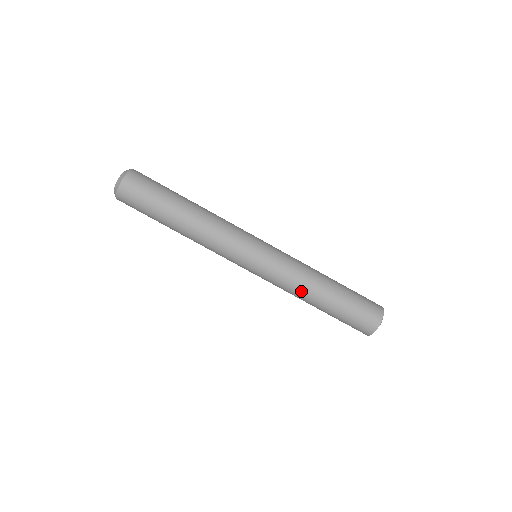
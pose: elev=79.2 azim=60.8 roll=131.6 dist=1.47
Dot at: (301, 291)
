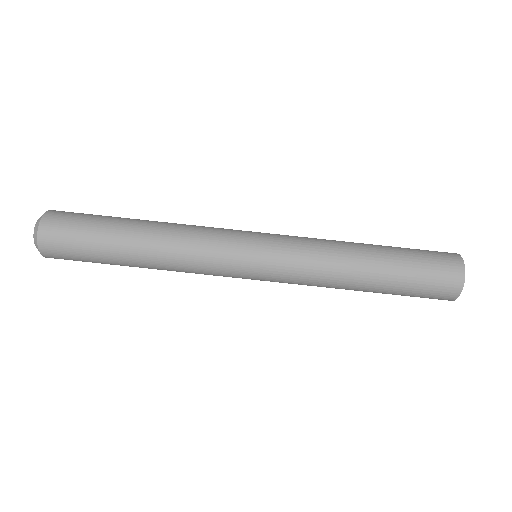
Dot at: occluded
